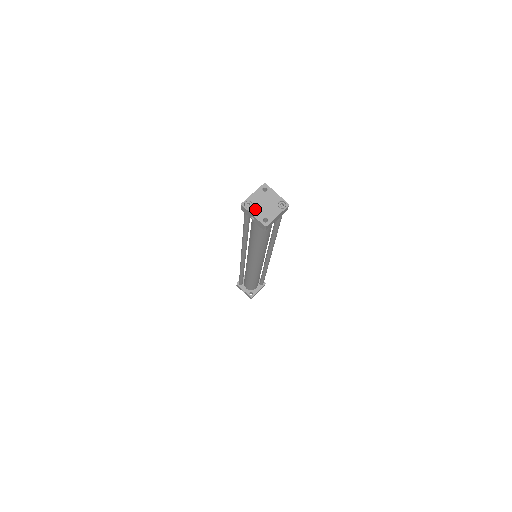
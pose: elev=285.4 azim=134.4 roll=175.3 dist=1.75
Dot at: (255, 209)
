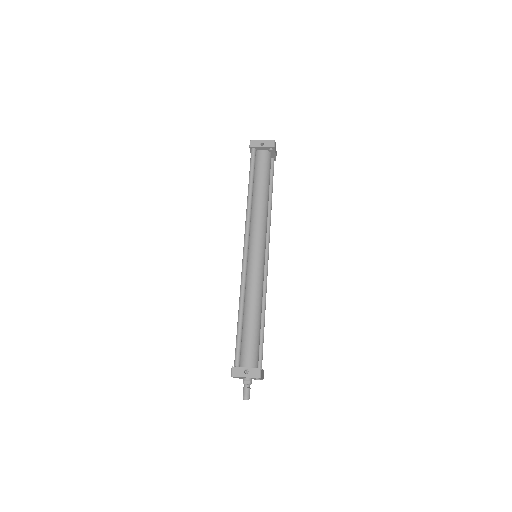
Dot at: occluded
